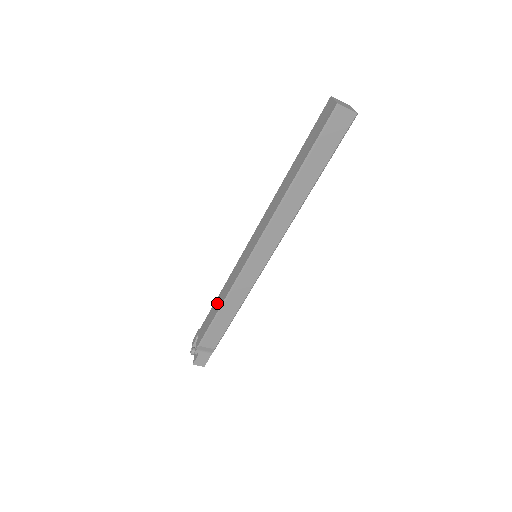
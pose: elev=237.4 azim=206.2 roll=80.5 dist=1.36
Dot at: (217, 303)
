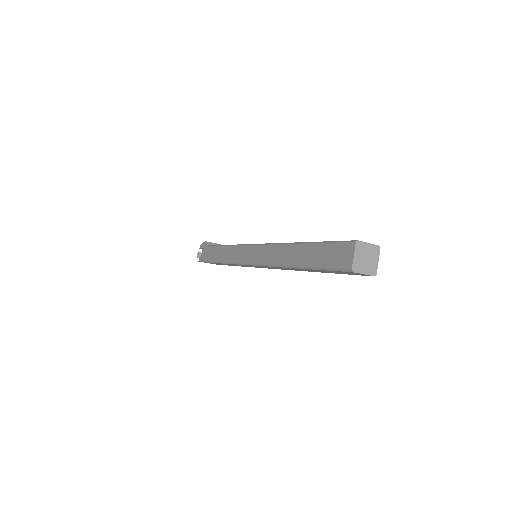
Dot at: (219, 252)
